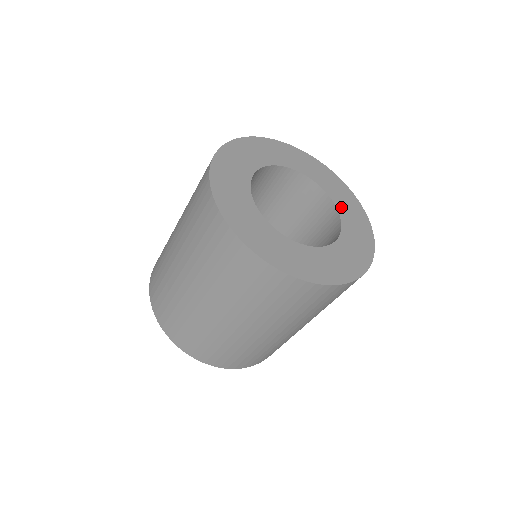
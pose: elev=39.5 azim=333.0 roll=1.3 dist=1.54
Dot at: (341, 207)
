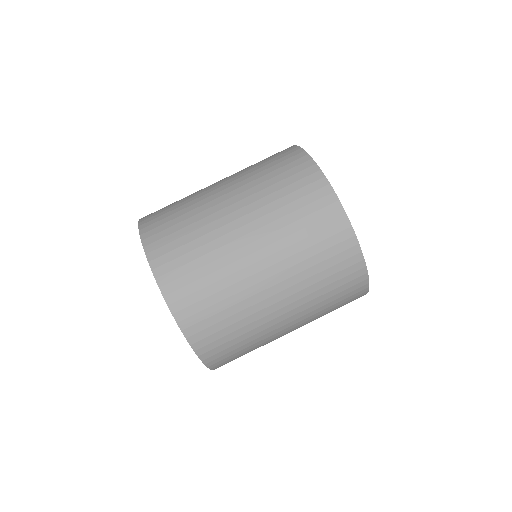
Dot at: occluded
